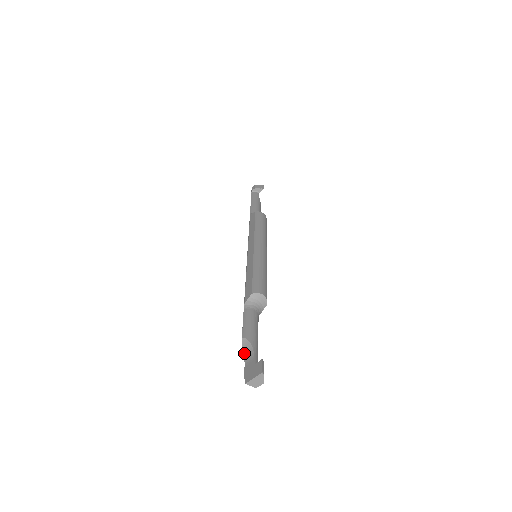
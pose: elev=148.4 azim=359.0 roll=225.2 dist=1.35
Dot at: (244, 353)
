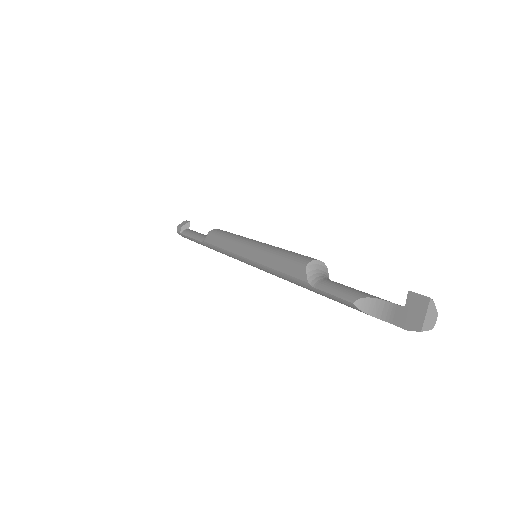
Dot at: (373, 315)
